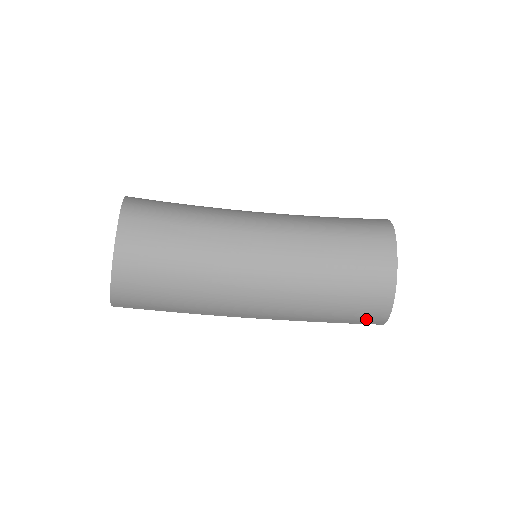
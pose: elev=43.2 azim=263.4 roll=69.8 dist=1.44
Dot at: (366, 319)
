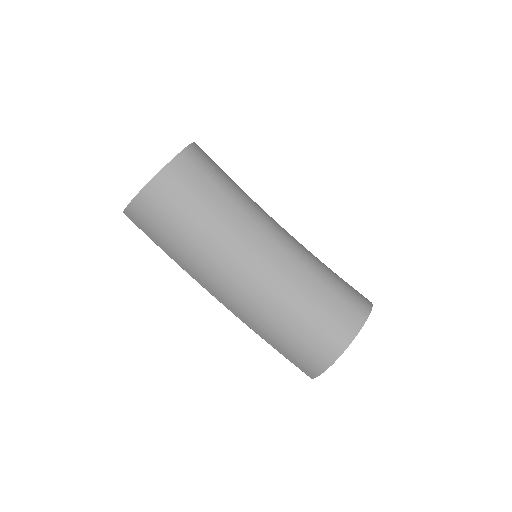
Dot at: (303, 363)
